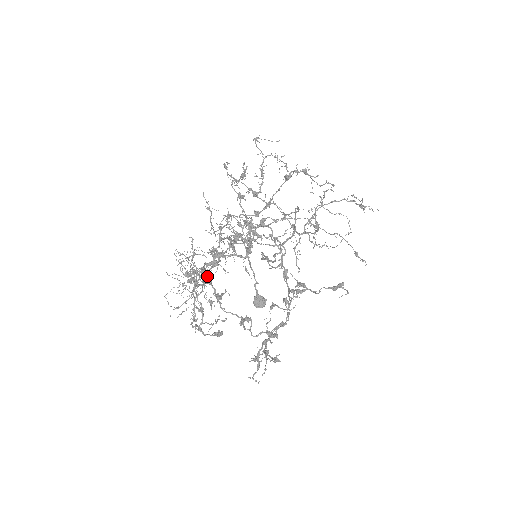
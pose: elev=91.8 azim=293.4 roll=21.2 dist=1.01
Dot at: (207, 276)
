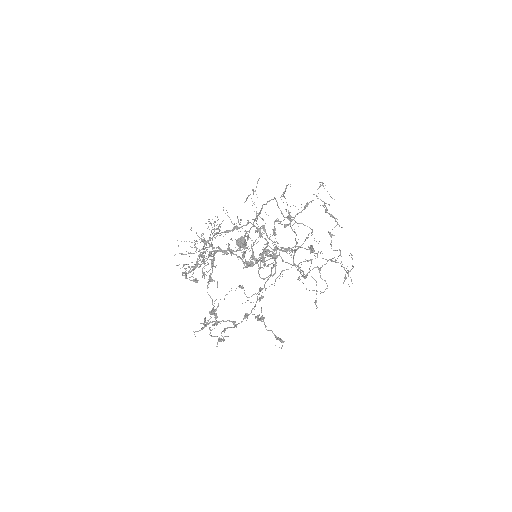
Dot at: occluded
